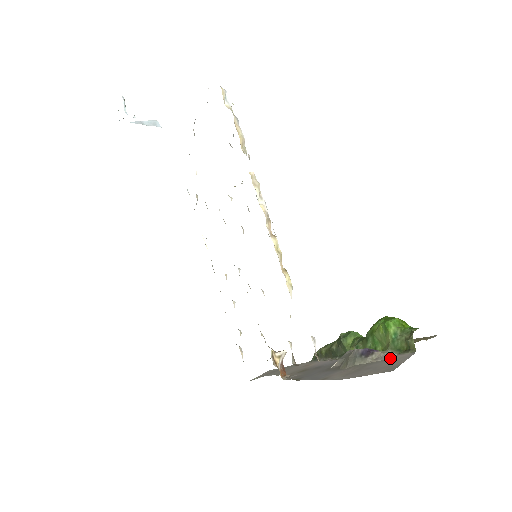
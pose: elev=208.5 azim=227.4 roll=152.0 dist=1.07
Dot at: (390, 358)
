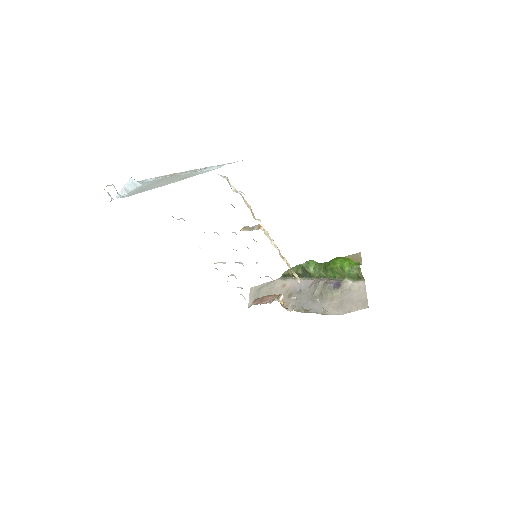
Dot at: (352, 287)
